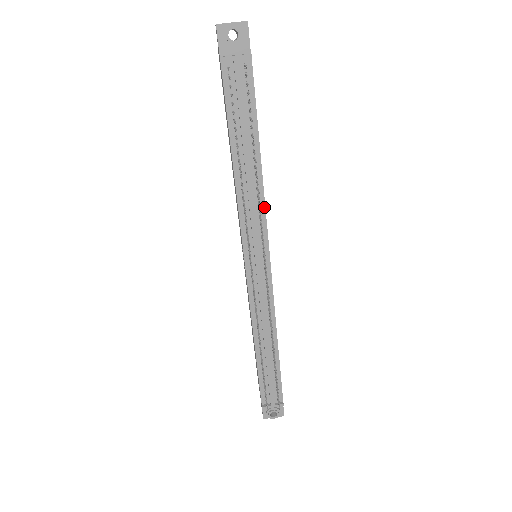
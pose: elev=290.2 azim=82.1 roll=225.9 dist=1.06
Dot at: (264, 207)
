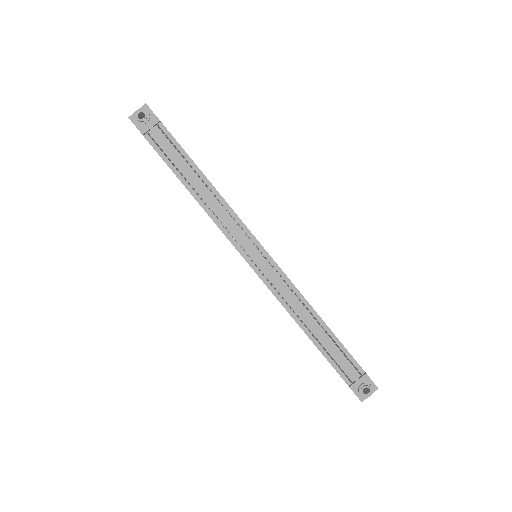
Dot at: (232, 211)
